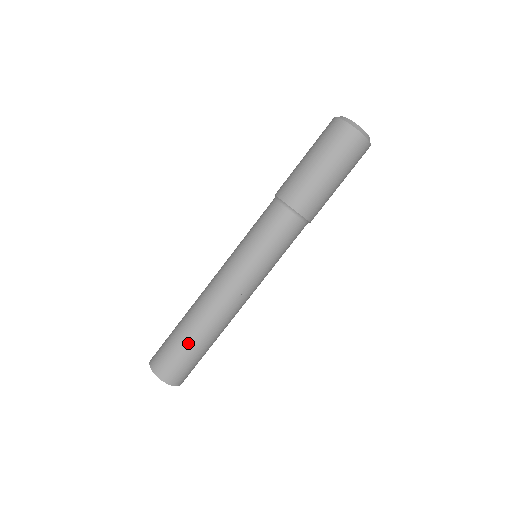
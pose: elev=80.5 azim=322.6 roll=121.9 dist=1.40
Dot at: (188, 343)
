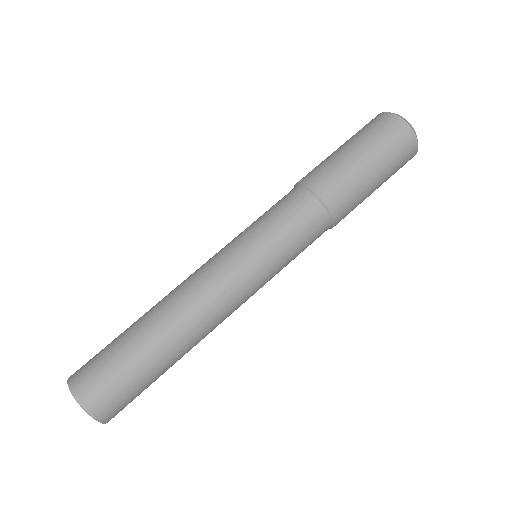
Dot at: (138, 355)
